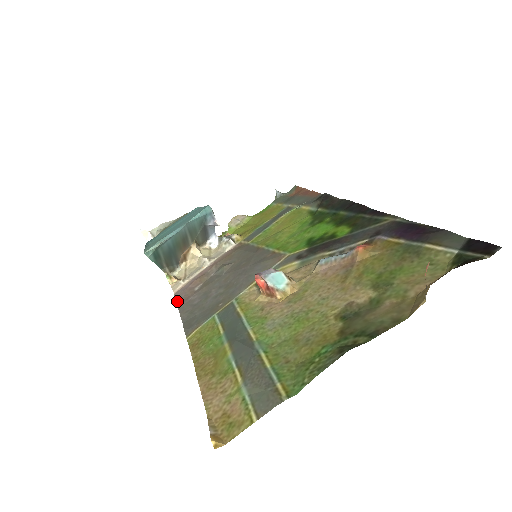
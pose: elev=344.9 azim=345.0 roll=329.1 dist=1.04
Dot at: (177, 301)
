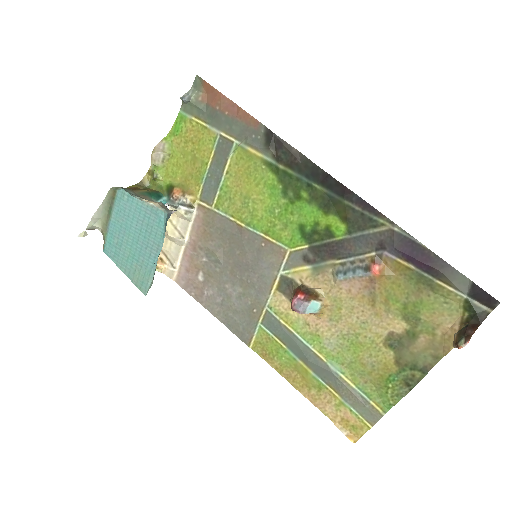
Dot at: (192, 296)
